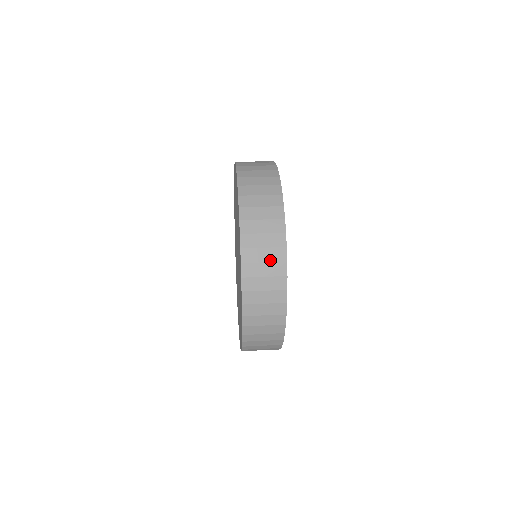
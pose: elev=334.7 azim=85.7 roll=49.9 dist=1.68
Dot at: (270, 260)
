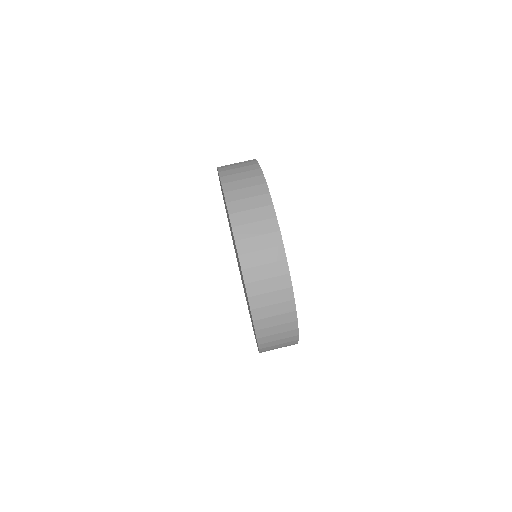
Dot at: (284, 343)
